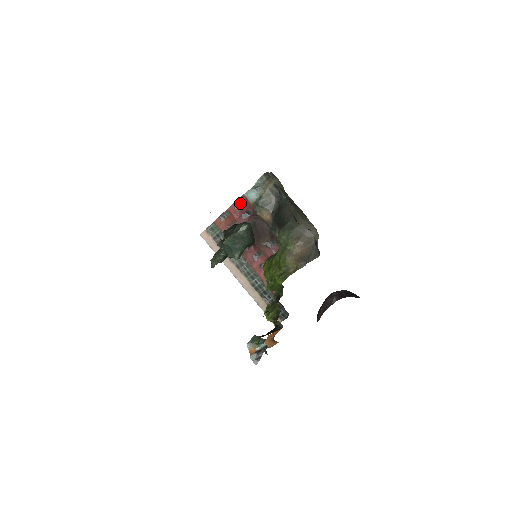
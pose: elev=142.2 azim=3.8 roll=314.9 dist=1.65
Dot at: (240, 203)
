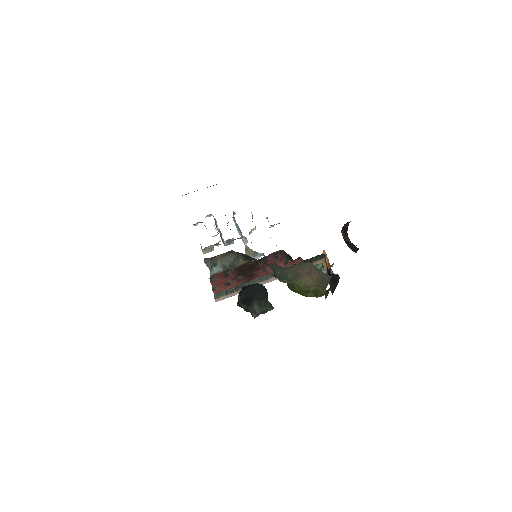
Dot at: (214, 277)
